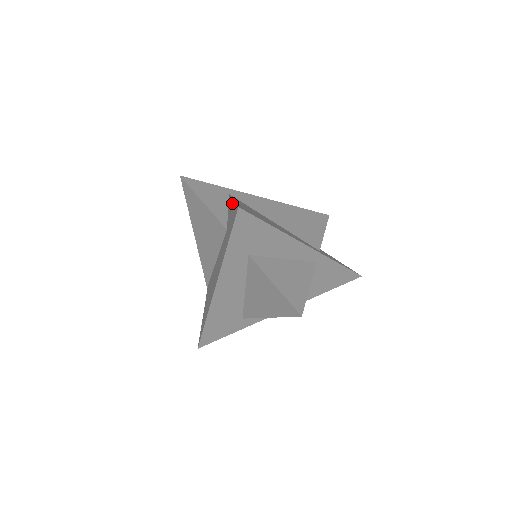
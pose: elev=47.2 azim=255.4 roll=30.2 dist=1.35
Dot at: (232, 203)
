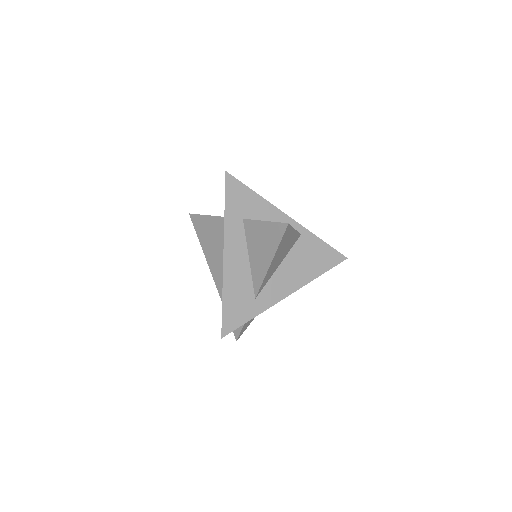
Dot at: occluded
